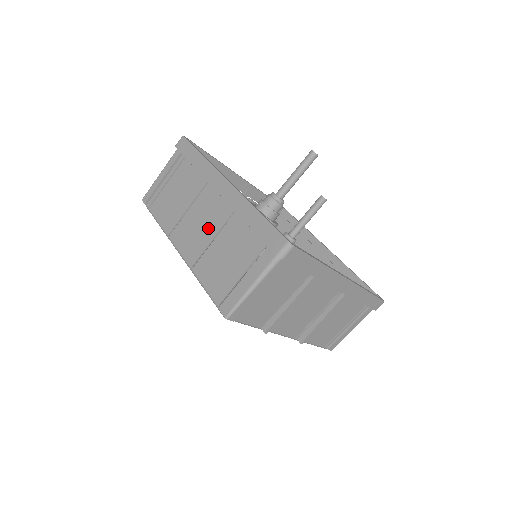
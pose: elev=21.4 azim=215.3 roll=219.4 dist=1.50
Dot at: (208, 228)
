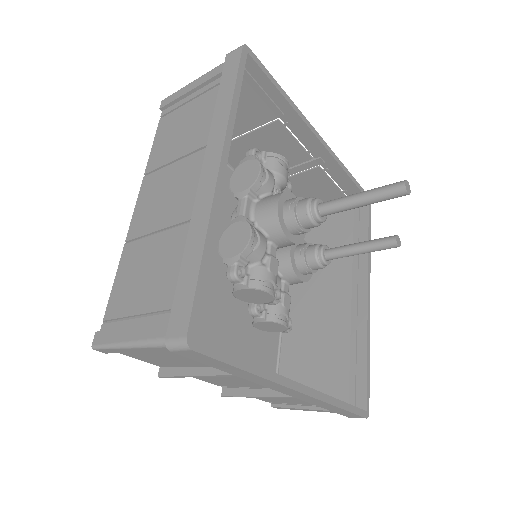
Dot at: (167, 210)
